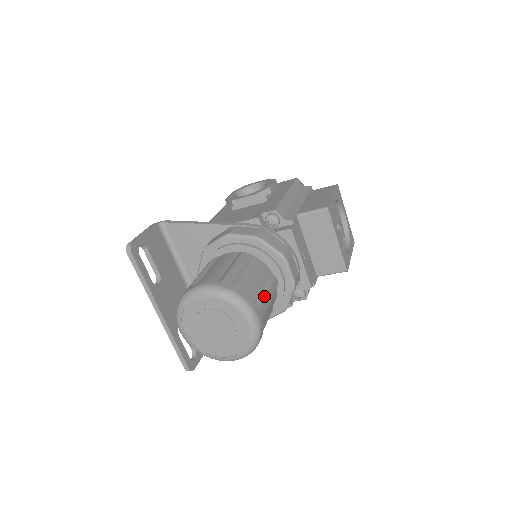
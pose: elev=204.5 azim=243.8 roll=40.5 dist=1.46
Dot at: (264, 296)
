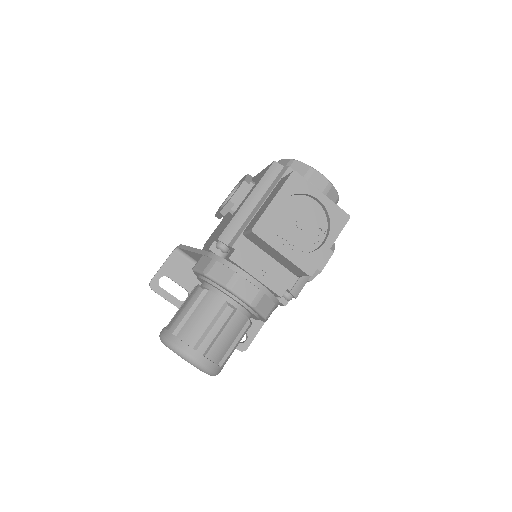
Dot at: (206, 334)
